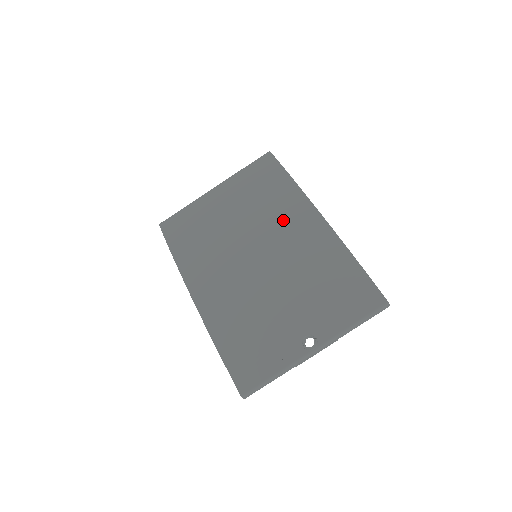
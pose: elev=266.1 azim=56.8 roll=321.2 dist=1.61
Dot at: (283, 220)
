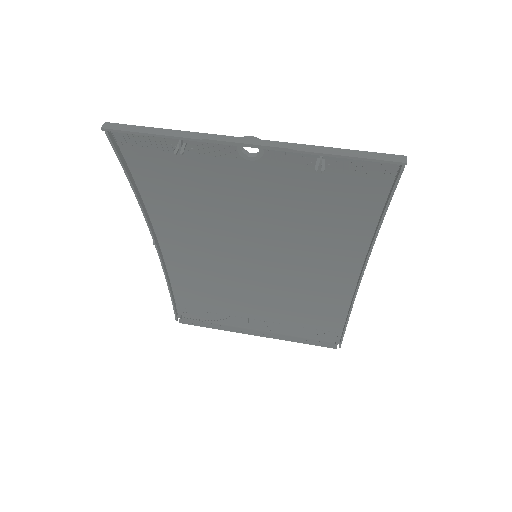
Dot at: (314, 271)
